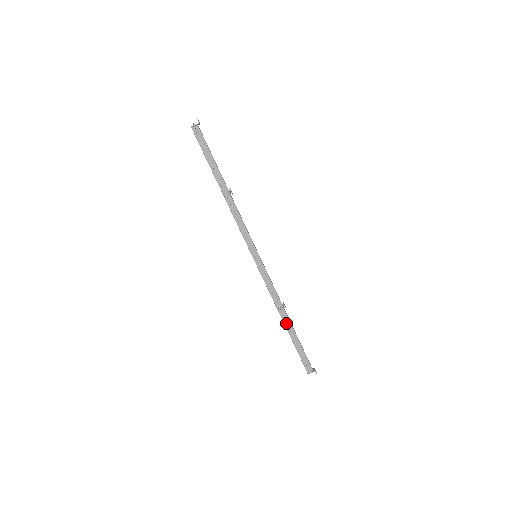
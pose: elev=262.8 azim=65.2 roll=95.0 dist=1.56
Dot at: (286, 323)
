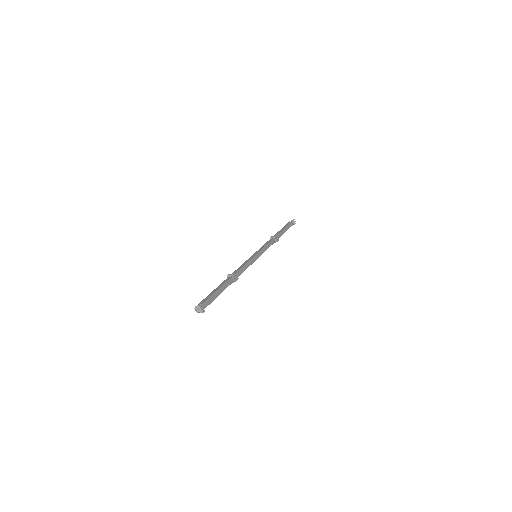
Dot at: occluded
